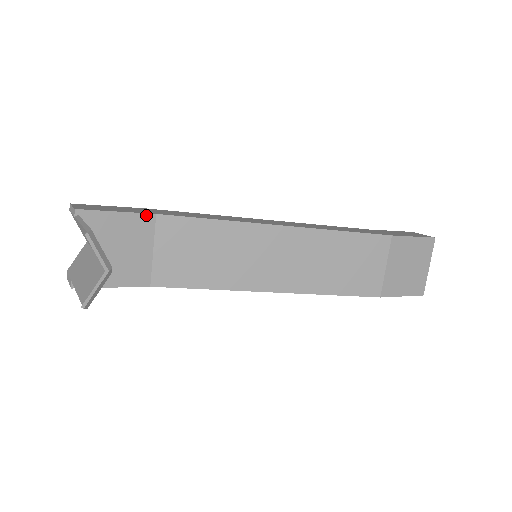
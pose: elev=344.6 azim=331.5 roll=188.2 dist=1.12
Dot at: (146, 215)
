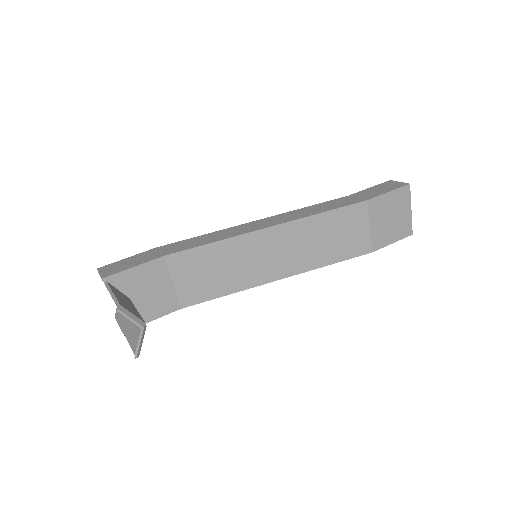
Dot at: (157, 260)
